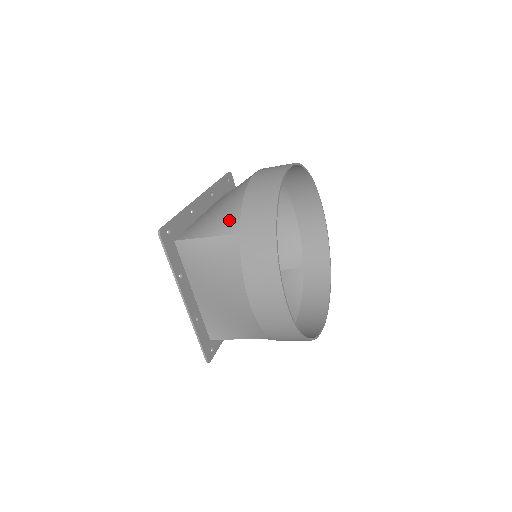
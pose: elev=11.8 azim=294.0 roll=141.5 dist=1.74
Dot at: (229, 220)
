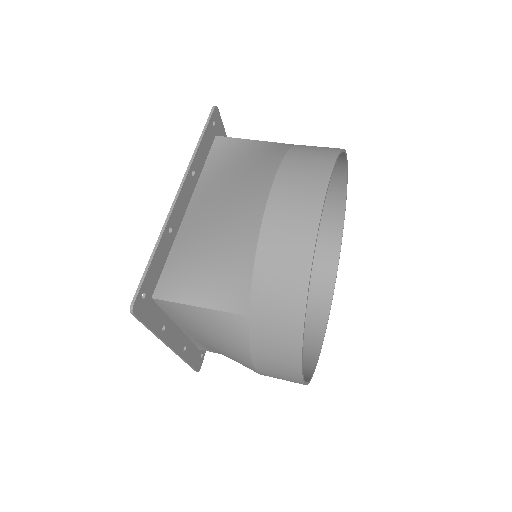
Dot at: (233, 290)
